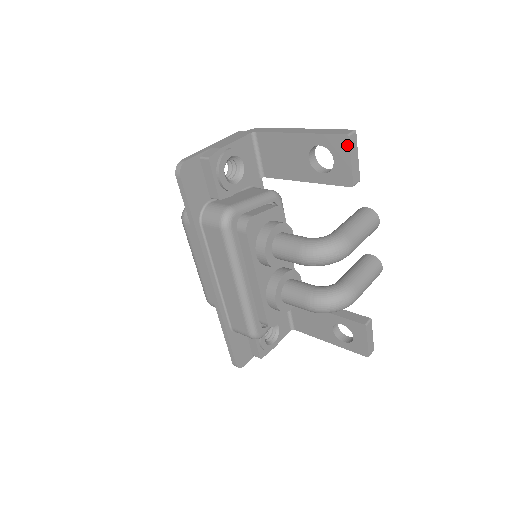
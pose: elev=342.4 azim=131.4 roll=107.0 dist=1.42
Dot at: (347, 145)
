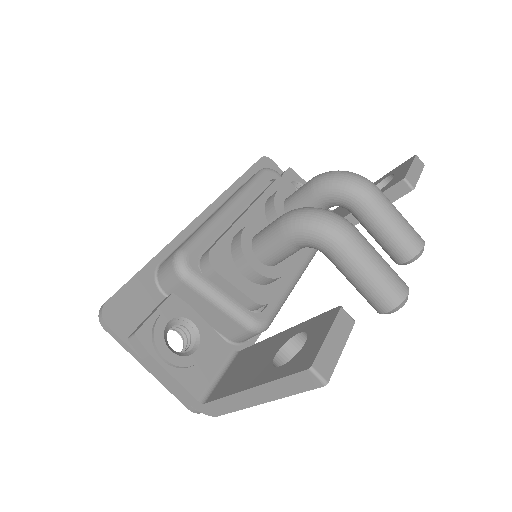
Dot at: (412, 160)
